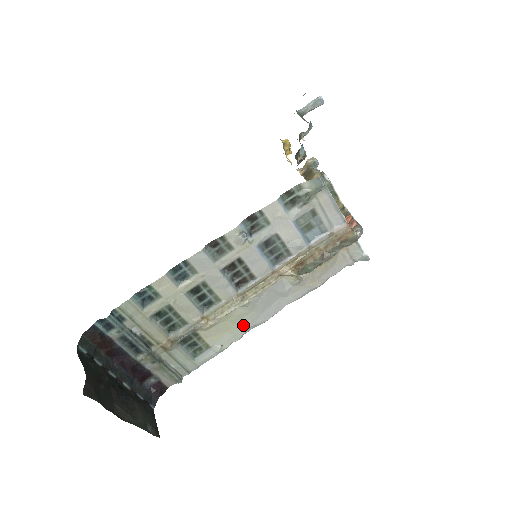
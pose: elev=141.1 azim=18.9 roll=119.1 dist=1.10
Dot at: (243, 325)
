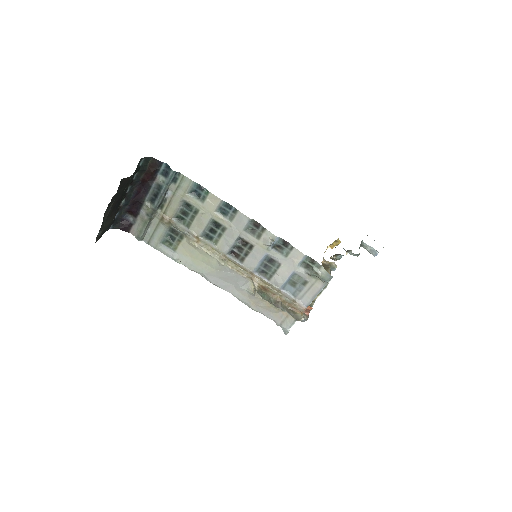
Dot at: (202, 268)
